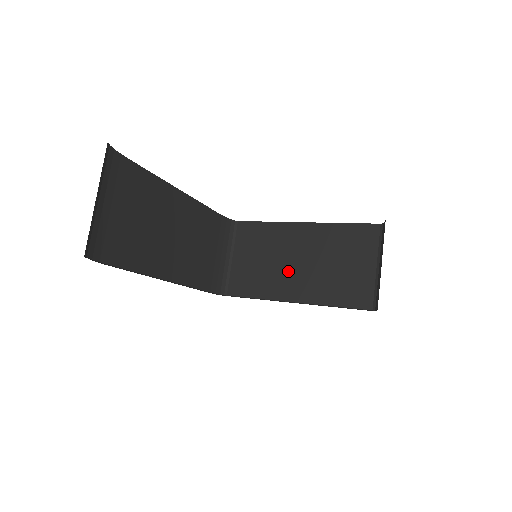
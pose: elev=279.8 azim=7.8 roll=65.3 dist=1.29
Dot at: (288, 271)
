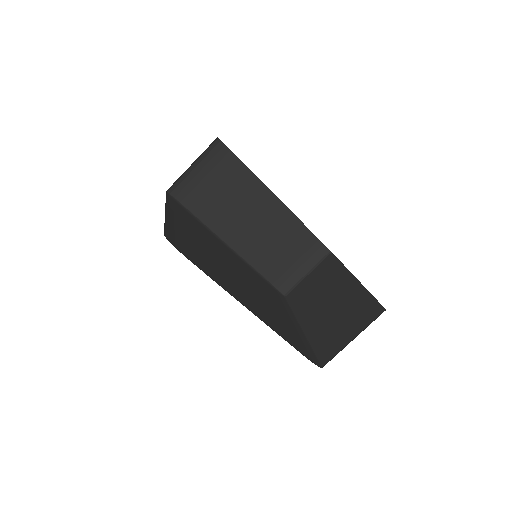
Dot at: (318, 304)
